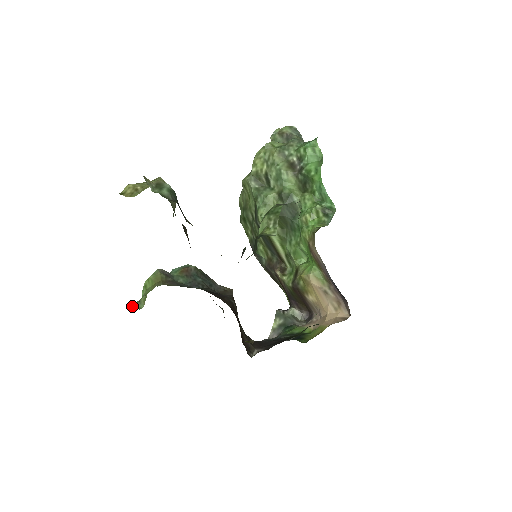
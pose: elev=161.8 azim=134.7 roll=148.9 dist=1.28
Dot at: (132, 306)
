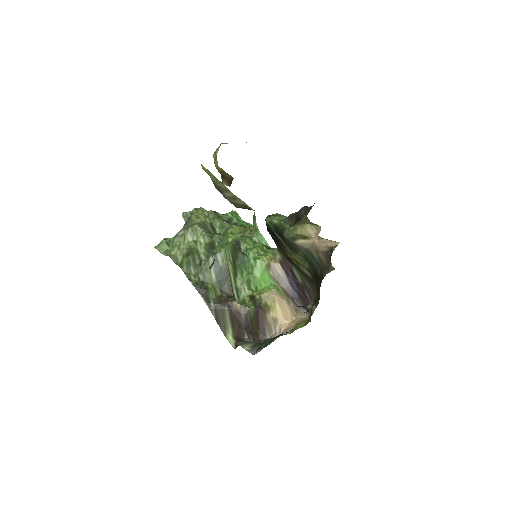
Dot at: (236, 240)
